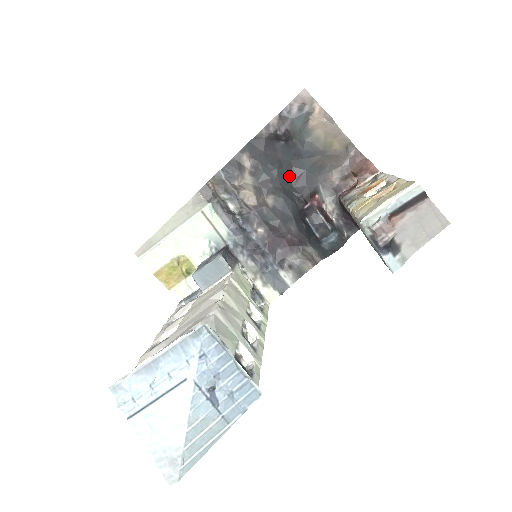
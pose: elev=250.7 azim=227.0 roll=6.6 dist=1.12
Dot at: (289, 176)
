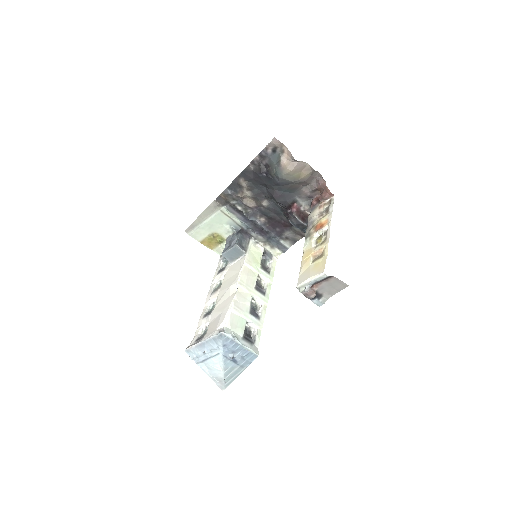
Dot at: (273, 196)
